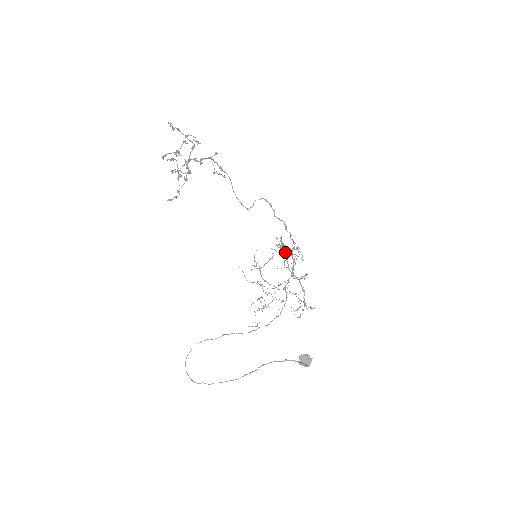
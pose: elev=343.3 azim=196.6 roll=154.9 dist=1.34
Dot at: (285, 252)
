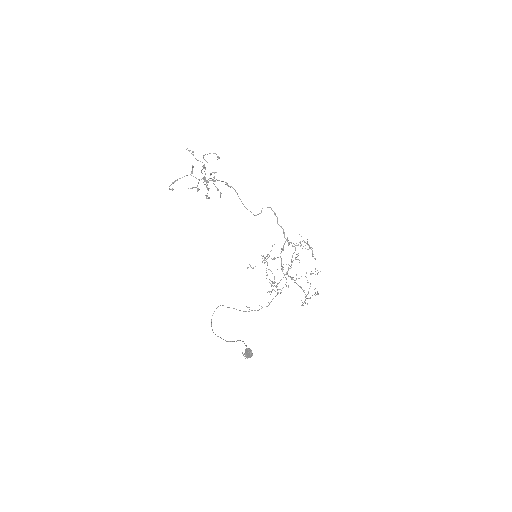
Dot at: (280, 257)
